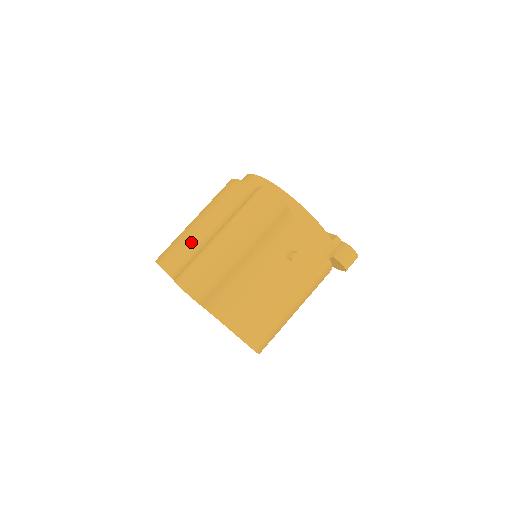
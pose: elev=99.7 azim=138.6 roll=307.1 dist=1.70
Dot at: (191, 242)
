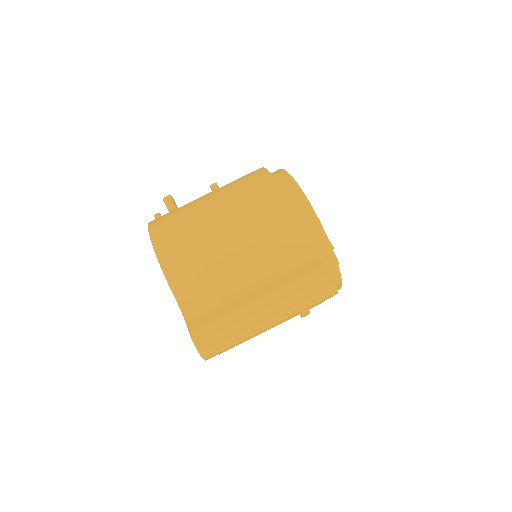
Dot at: (214, 271)
